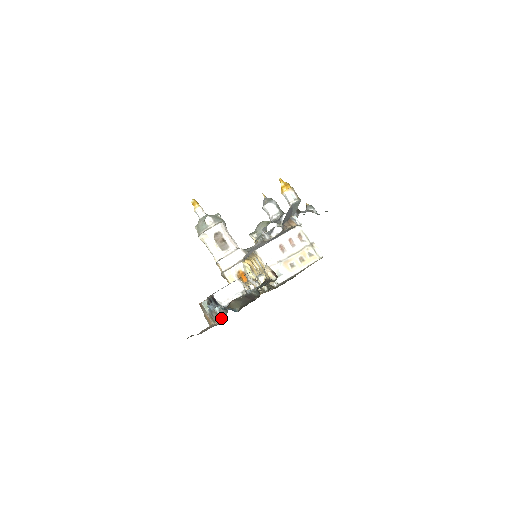
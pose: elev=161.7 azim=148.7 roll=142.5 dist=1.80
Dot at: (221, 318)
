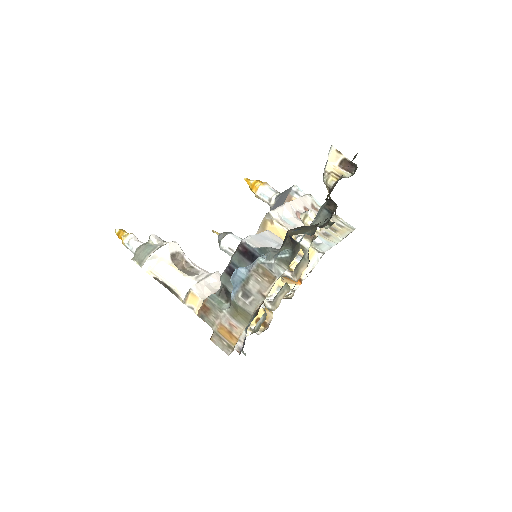
Dot at: (277, 271)
